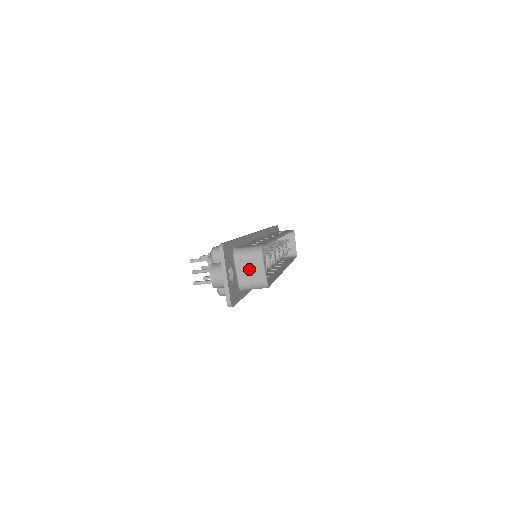
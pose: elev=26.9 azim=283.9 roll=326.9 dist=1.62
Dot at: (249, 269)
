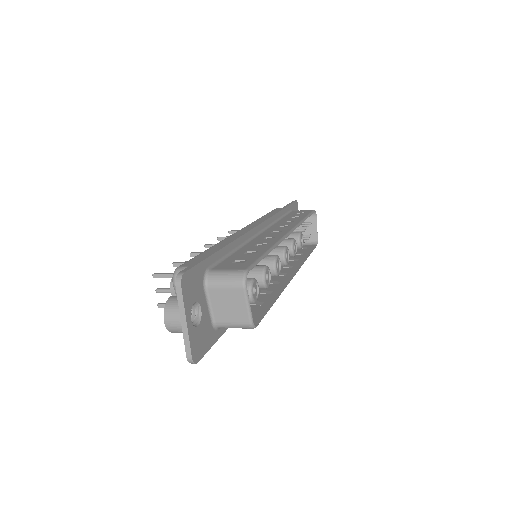
Dot at: (227, 303)
